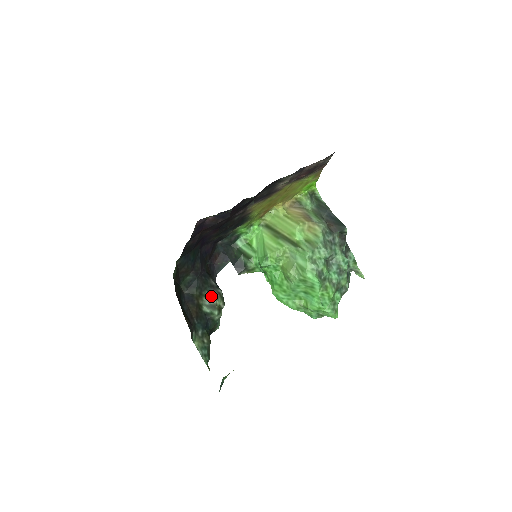
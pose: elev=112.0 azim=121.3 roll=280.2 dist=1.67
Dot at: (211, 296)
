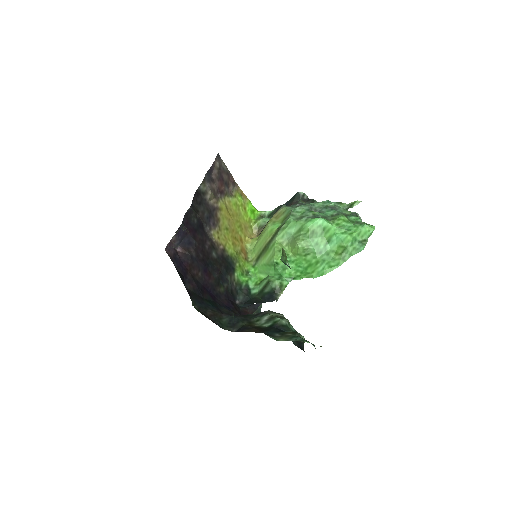
Dot at: (261, 317)
